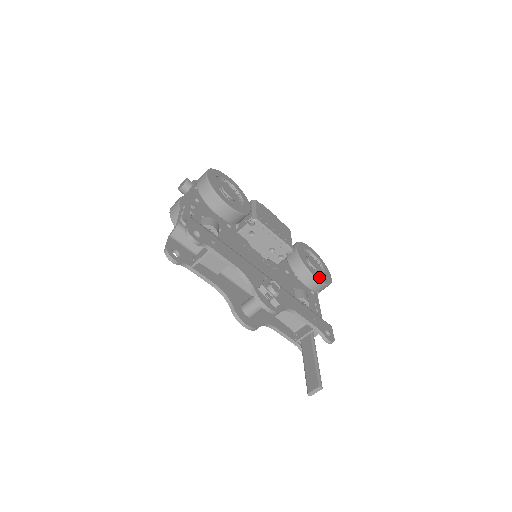
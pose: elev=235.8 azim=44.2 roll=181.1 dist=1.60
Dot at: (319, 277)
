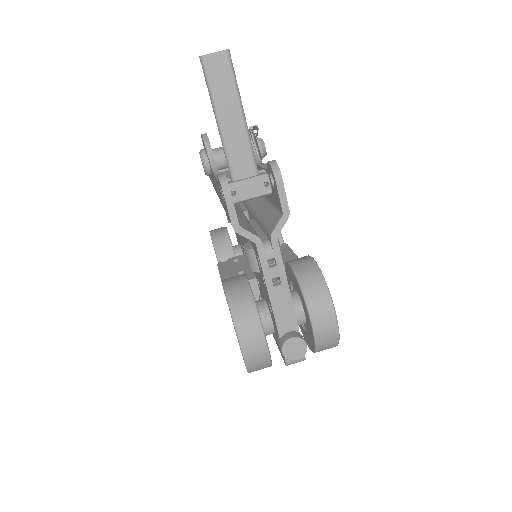
Dot at: occluded
